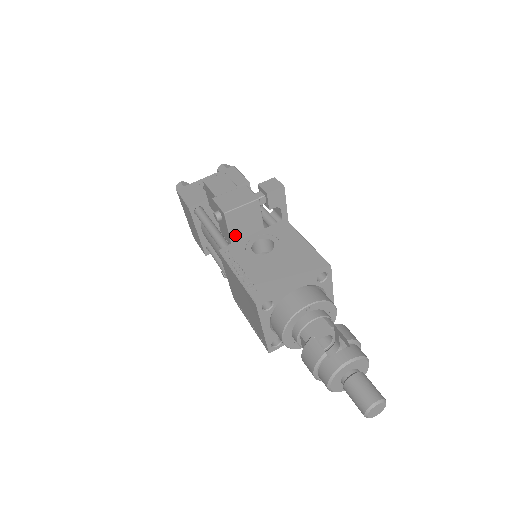
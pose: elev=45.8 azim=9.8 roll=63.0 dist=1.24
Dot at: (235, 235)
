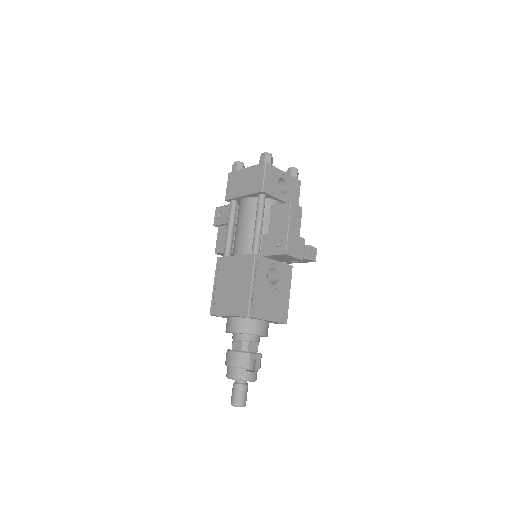
Dot at: (271, 256)
